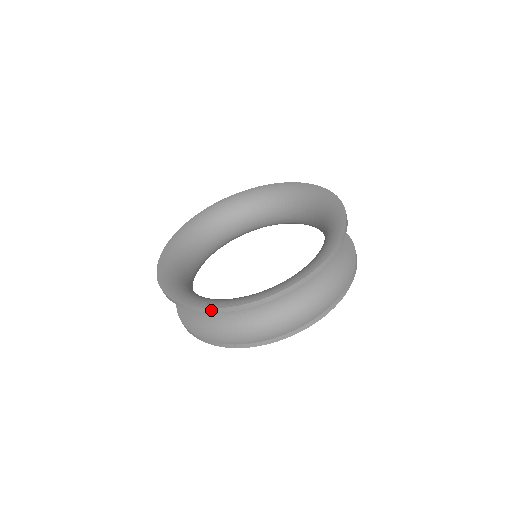
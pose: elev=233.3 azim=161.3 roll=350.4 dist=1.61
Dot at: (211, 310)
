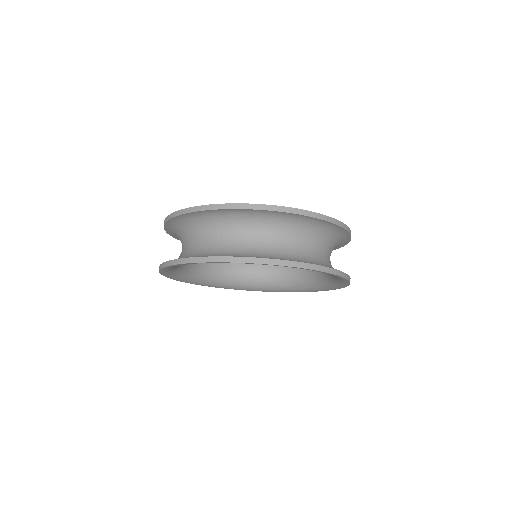
Dot at: (248, 206)
